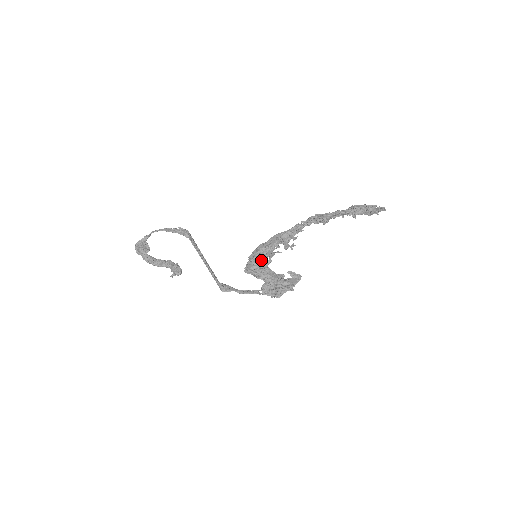
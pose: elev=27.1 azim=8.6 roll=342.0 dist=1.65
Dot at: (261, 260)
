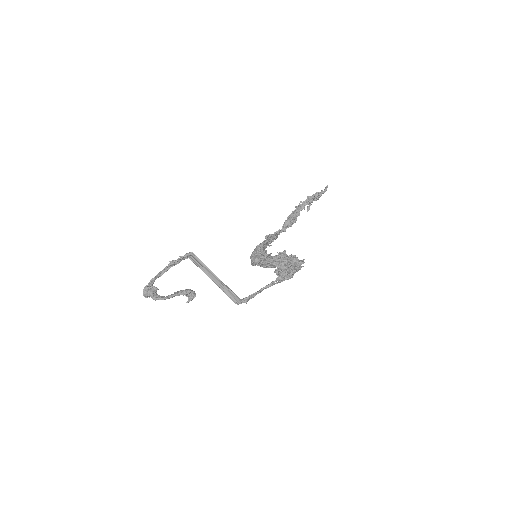
Dot at: (261, 250)
